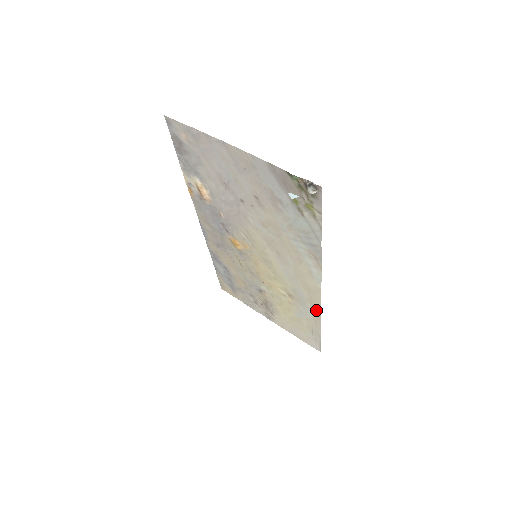
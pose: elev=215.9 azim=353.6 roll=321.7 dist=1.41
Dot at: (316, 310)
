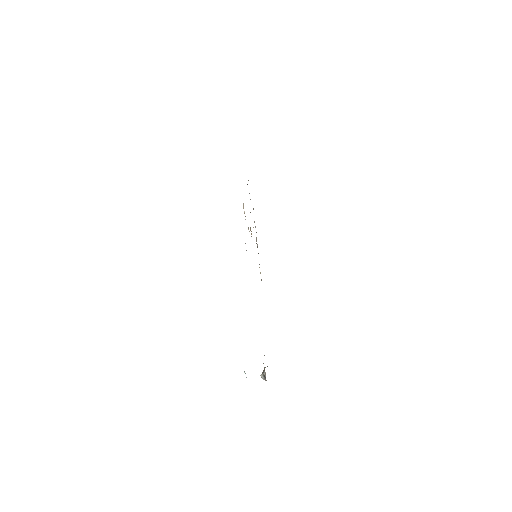
Dot at: occluded
